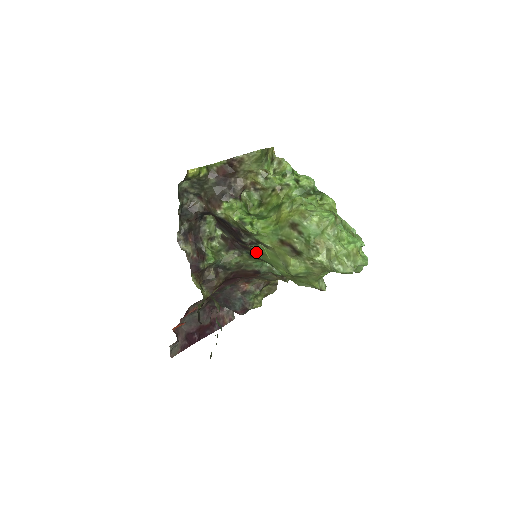
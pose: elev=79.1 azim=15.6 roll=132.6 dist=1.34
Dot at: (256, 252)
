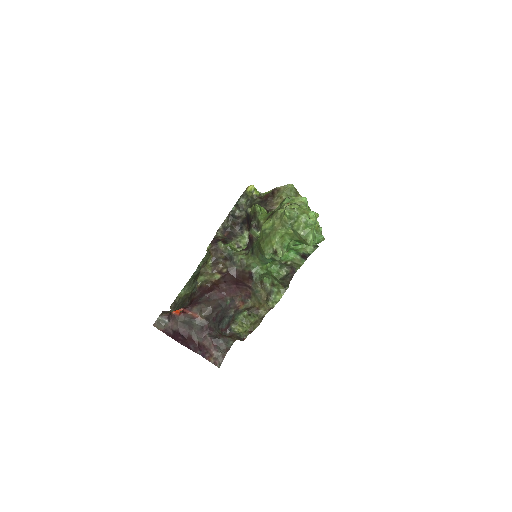
Dot at: (256, 242)
